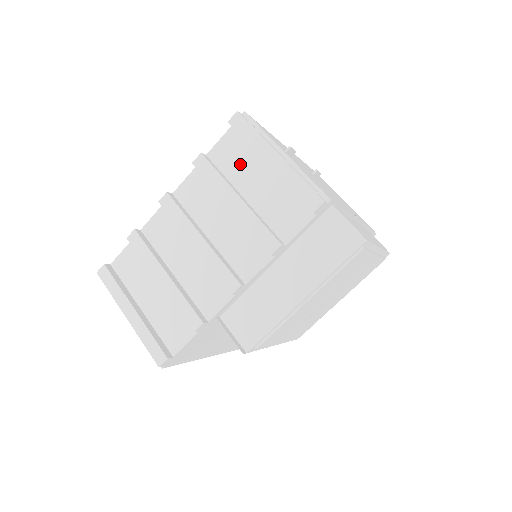
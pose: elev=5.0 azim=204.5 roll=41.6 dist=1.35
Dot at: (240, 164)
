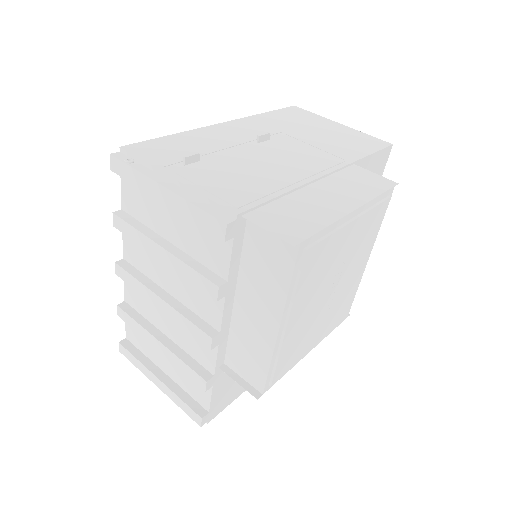
Dot at: (148, 207)
